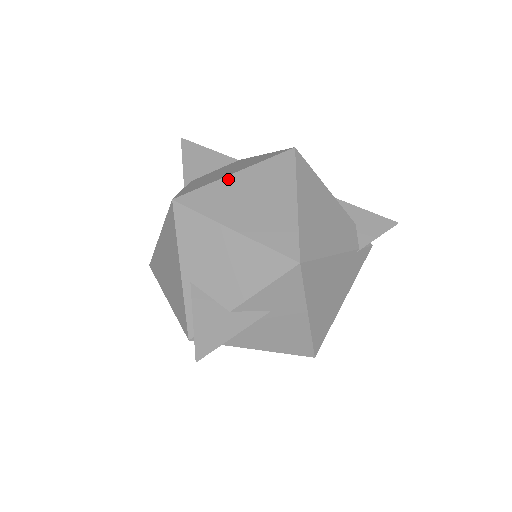
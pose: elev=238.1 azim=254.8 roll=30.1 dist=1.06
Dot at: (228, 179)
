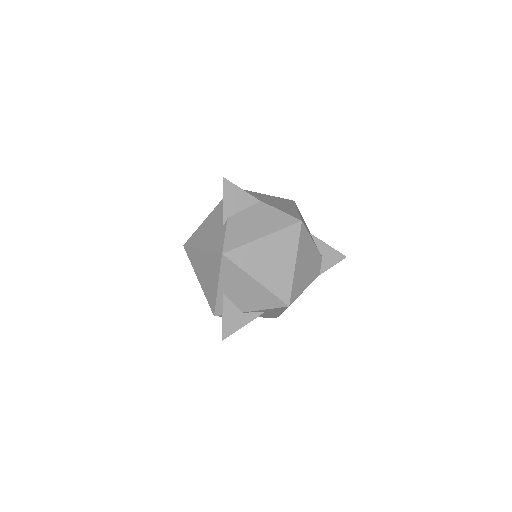
Dot at: (257, 242)
